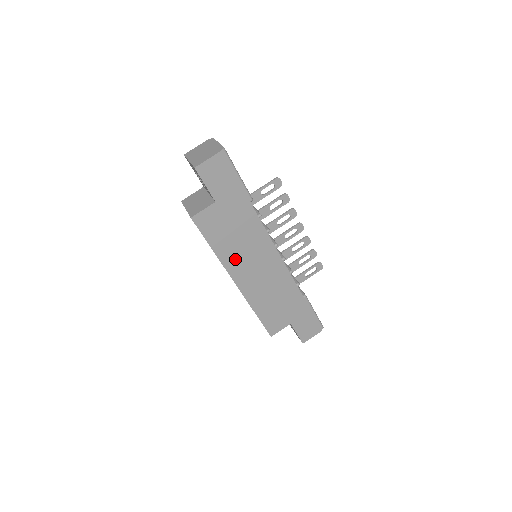
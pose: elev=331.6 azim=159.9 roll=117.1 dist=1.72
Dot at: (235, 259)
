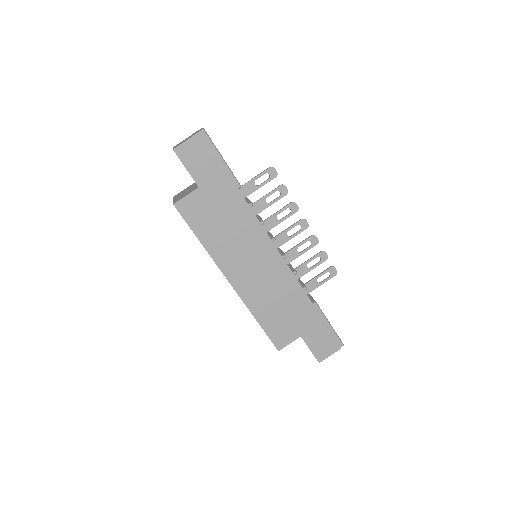
Dot at: (226, 253)
